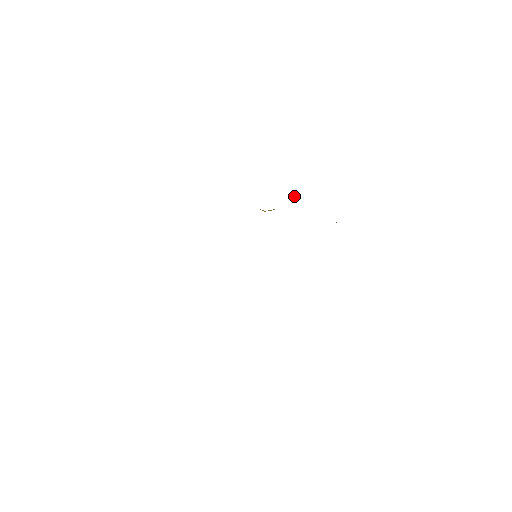
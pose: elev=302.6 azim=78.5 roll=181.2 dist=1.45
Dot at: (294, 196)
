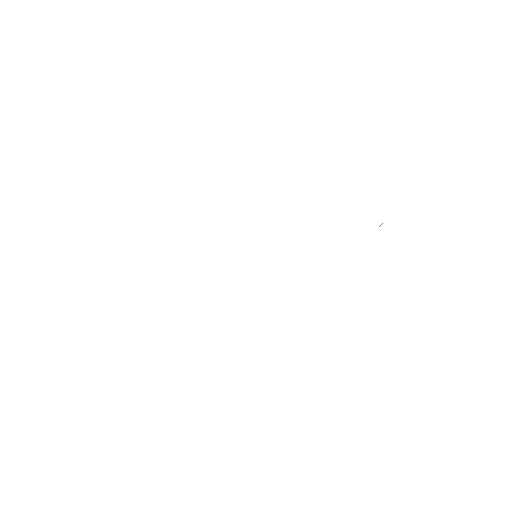
Dot at: occluded
